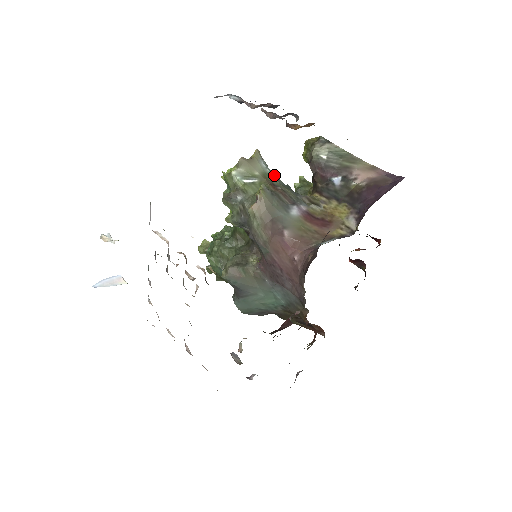
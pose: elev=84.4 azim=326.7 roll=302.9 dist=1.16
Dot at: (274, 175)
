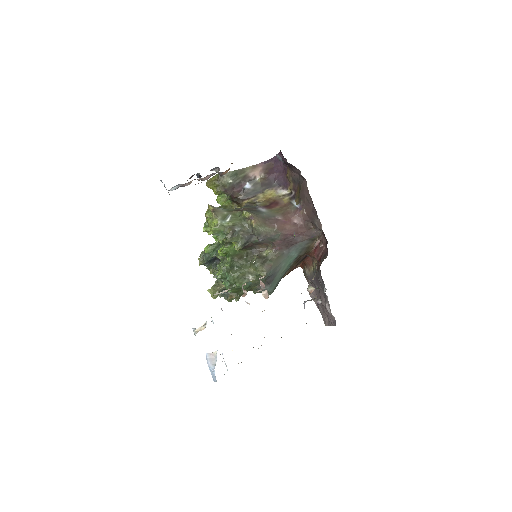
Dot at: occluded
